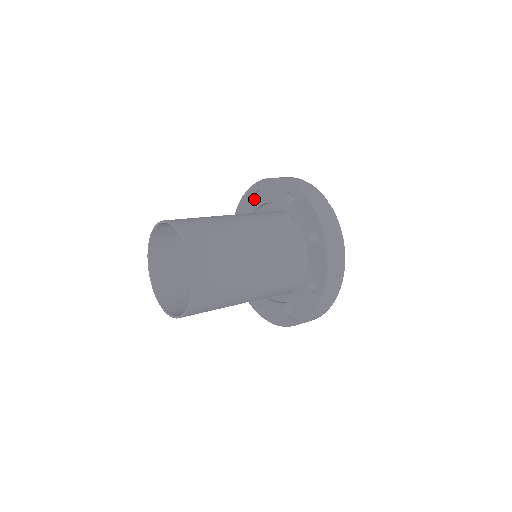
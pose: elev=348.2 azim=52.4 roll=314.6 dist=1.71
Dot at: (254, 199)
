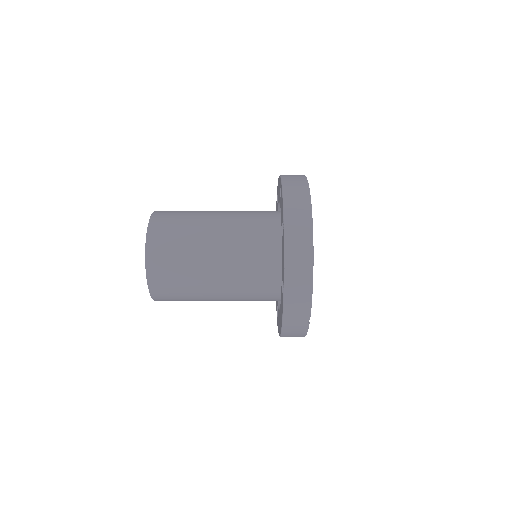
Dot at: (282, 221)
